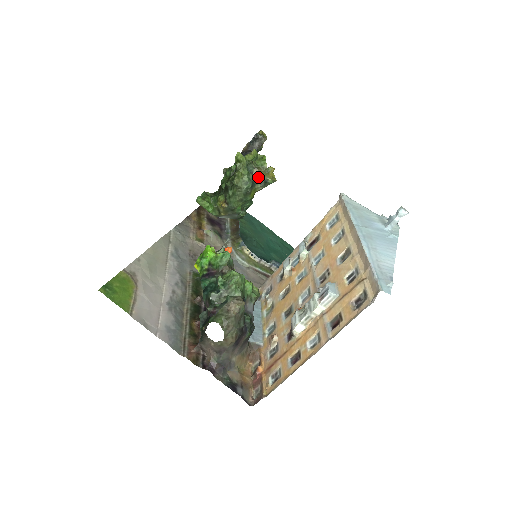
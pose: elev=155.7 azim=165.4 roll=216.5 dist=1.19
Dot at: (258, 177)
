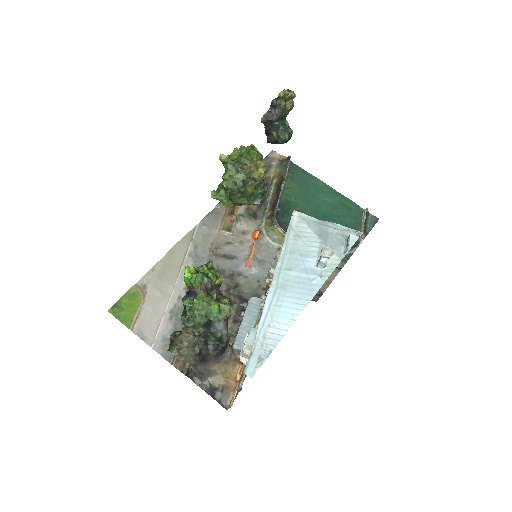
Dot at: (248, 174)
